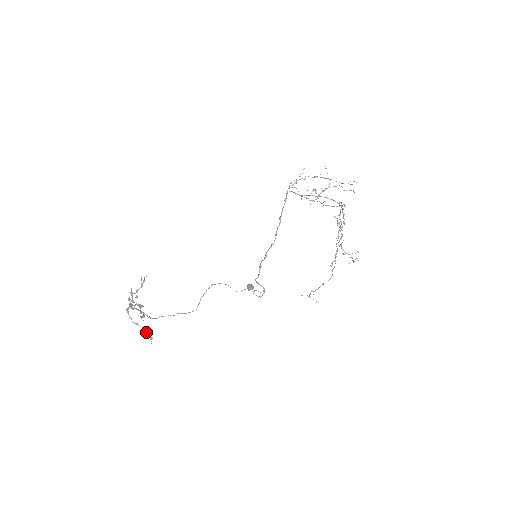
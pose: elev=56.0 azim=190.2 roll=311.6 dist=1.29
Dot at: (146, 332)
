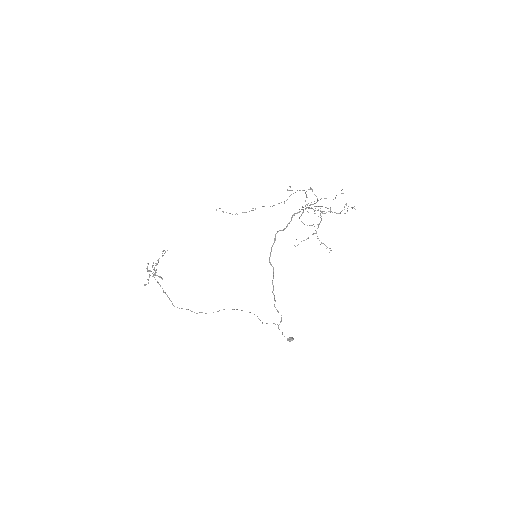
Dot at: occluded
